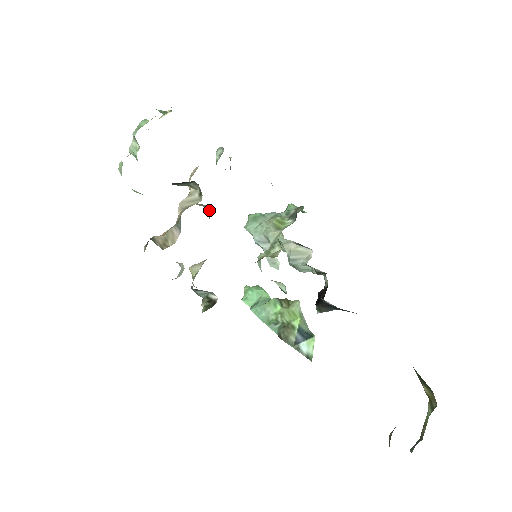
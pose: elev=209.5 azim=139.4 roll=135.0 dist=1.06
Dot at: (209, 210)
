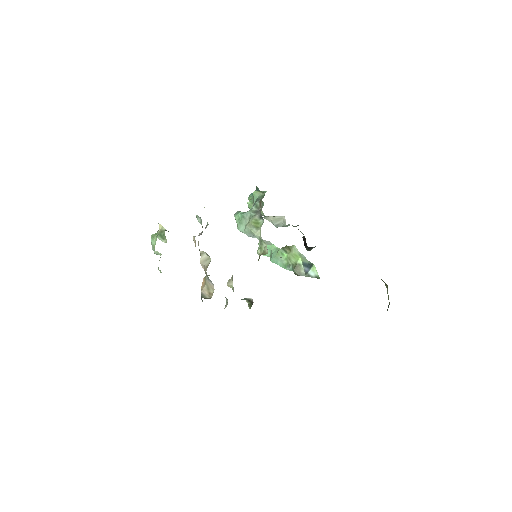
Dot at: occluded
